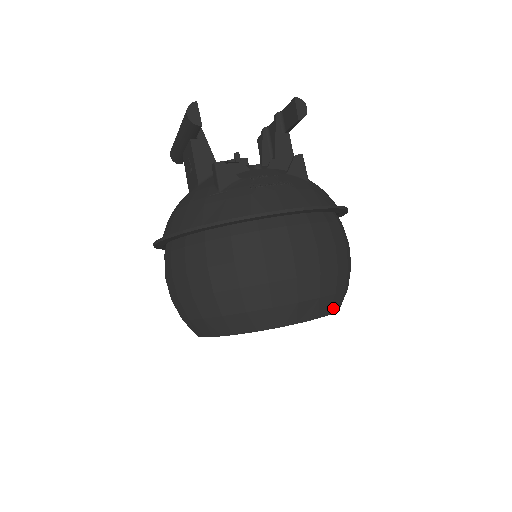
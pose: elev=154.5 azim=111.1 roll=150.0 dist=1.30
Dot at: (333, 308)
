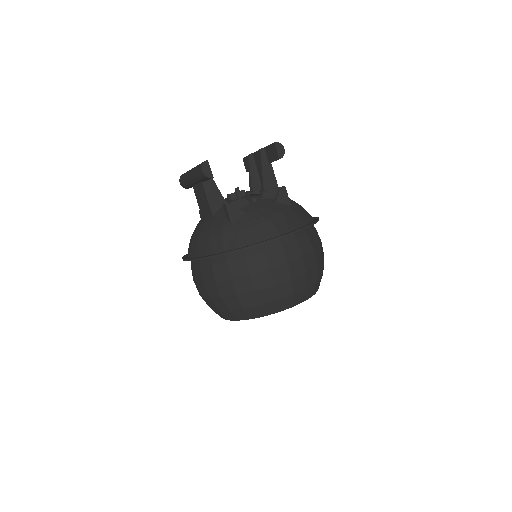
Dot at: (315, 291)
